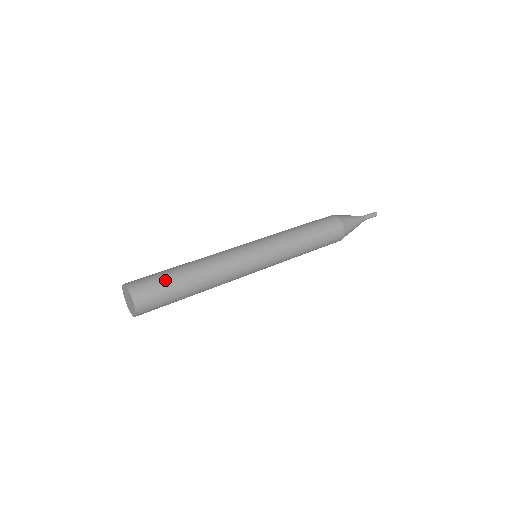
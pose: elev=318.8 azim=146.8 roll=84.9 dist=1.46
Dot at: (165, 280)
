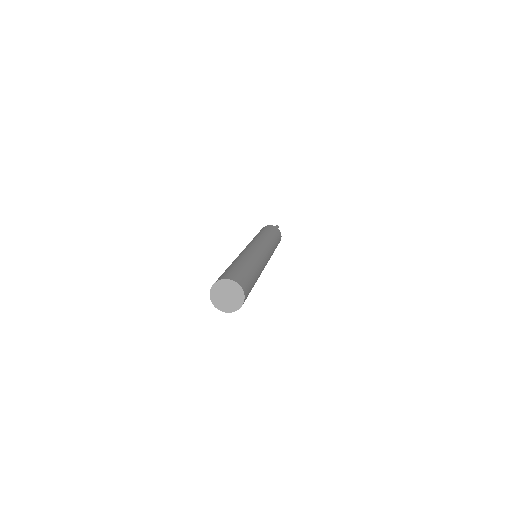
Dot at: (240, 269)
